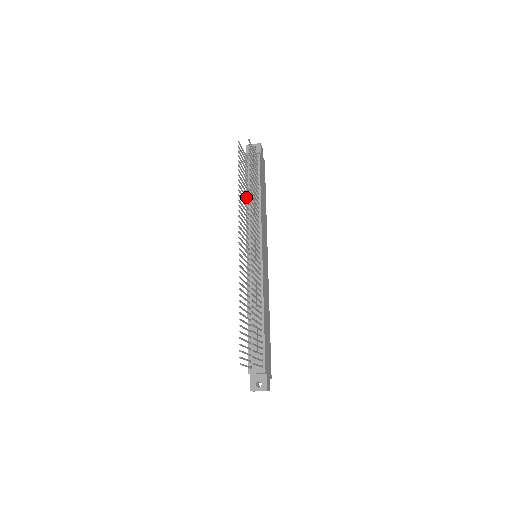
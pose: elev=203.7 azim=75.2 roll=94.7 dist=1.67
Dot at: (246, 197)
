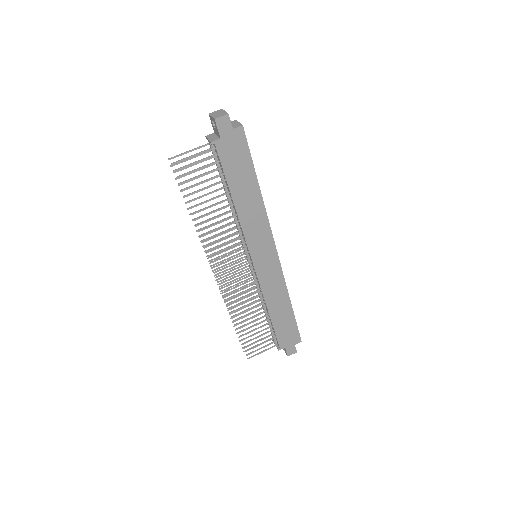
Dot at: occluded
